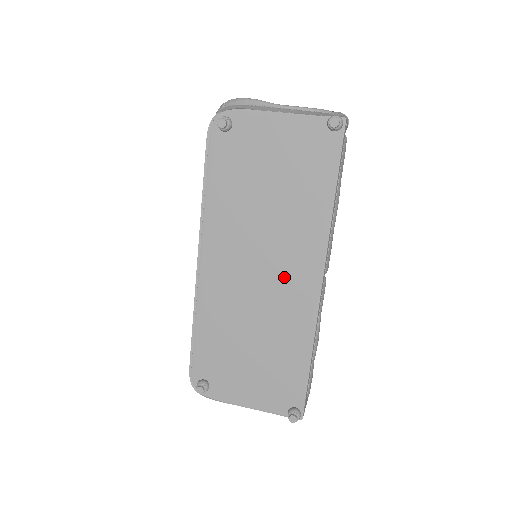
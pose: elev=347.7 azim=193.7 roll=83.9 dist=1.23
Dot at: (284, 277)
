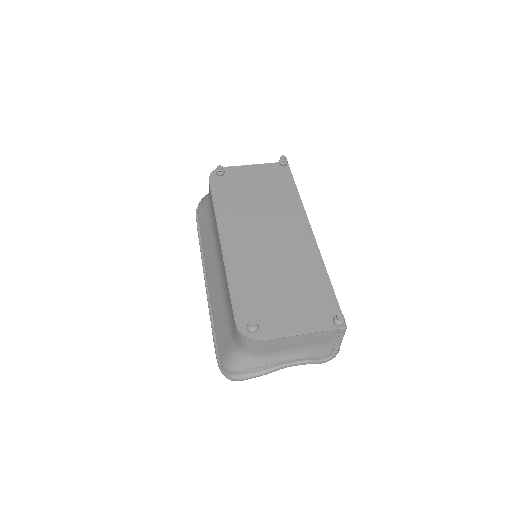
Dot at: (287, 236)
